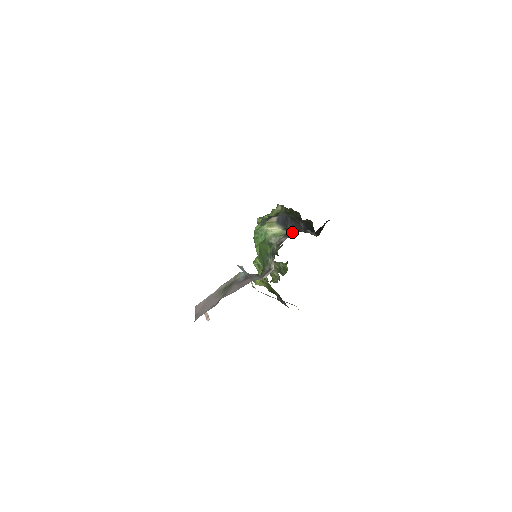
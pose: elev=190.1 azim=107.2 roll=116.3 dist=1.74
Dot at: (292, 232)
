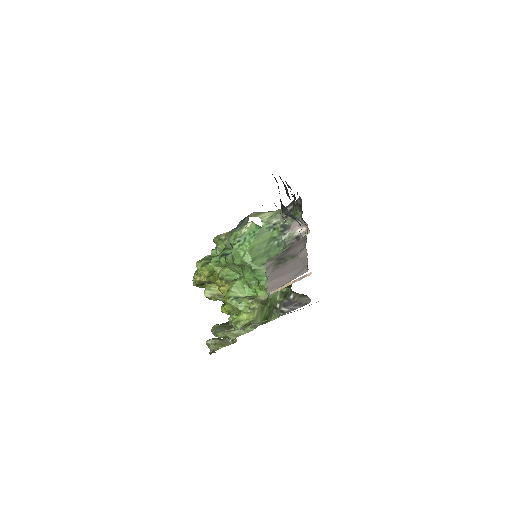
Dot at: (287, 206)
